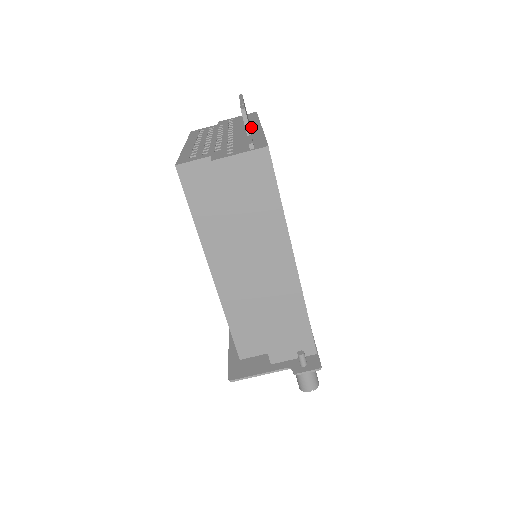
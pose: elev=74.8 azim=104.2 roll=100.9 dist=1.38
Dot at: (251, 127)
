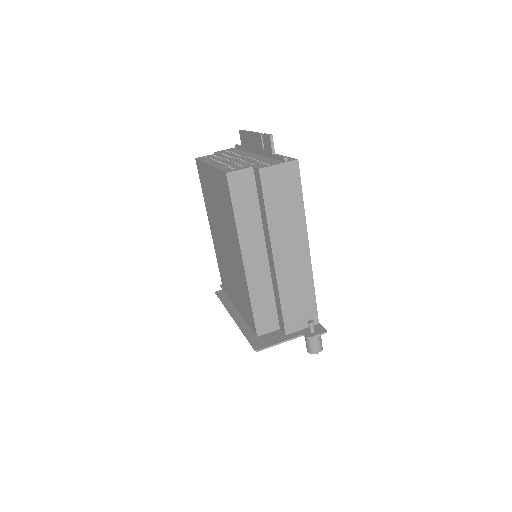
Dot at: occluded
